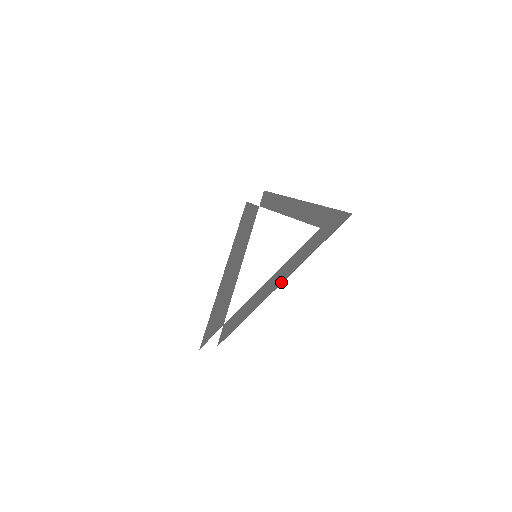
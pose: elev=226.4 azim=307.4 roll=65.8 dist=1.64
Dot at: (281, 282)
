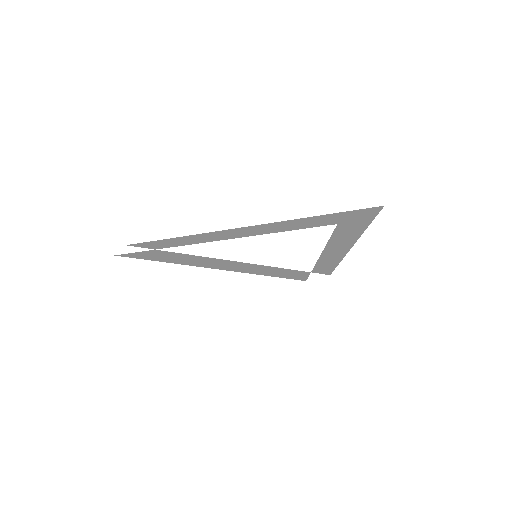
Dot at: (244, 227)
